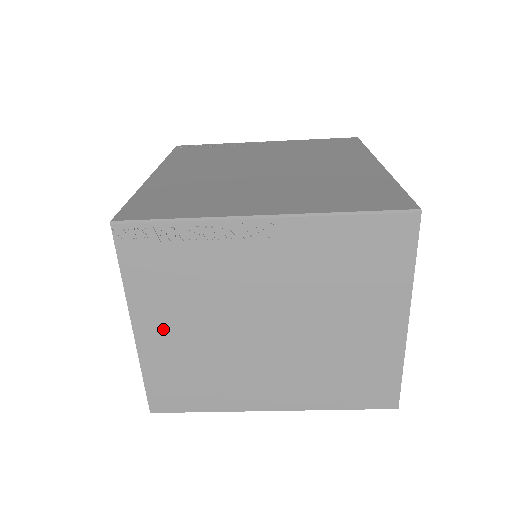
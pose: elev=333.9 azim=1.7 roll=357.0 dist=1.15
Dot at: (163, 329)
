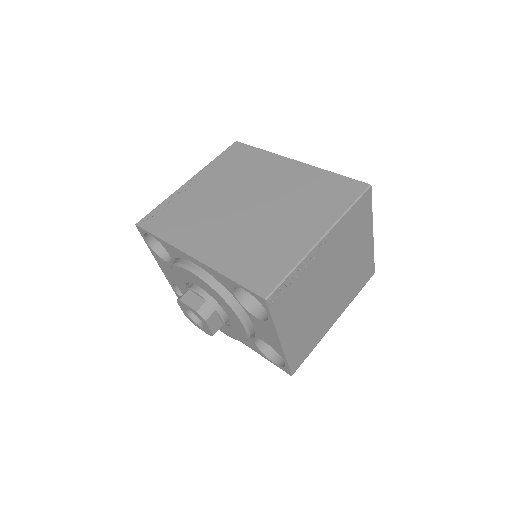
Dot at: (292, 329)
